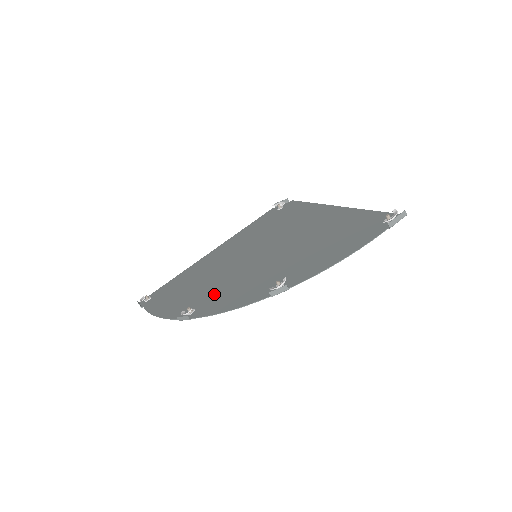
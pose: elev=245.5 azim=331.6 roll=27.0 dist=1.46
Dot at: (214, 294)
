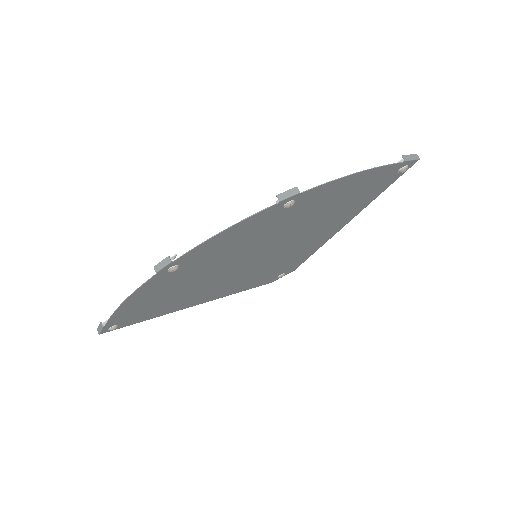
Dot at: (204, 260)
